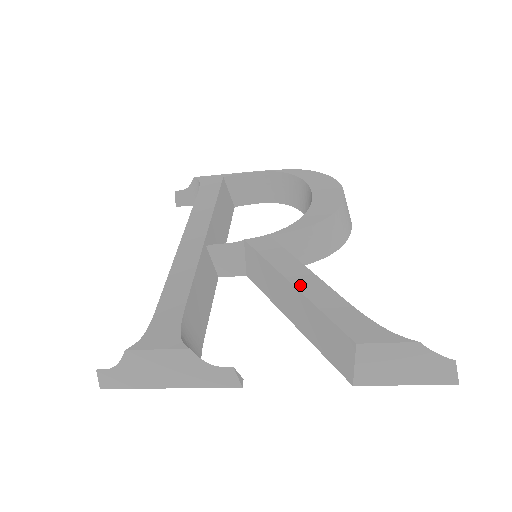
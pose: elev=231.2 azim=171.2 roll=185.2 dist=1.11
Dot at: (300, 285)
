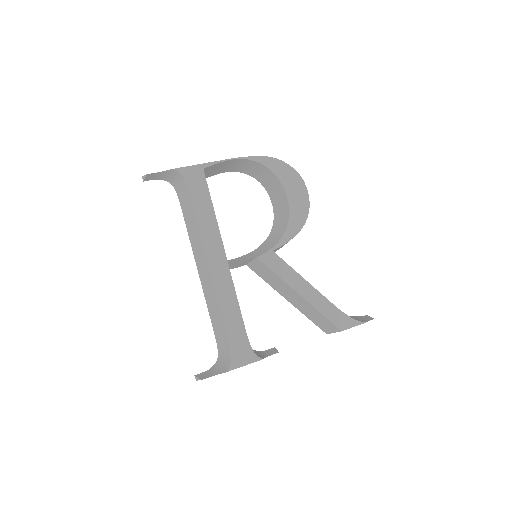
Dot at: (306, 296)
